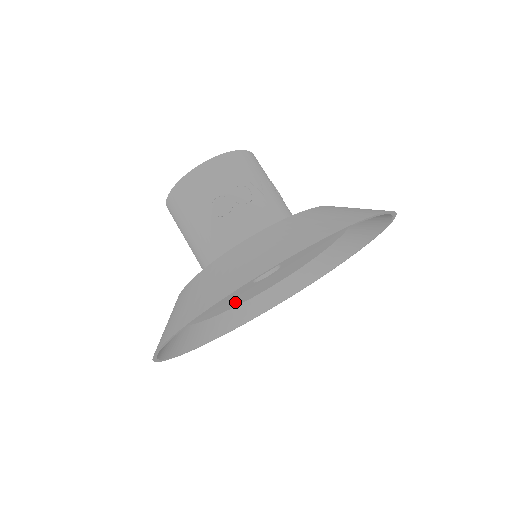
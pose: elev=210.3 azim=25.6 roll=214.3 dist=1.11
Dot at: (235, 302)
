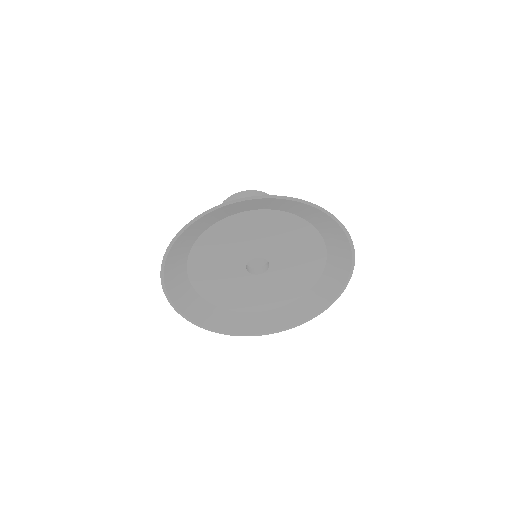
Dot at: (267, 299)
